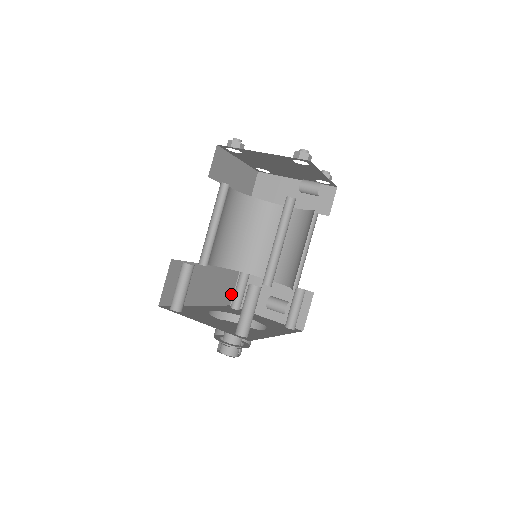
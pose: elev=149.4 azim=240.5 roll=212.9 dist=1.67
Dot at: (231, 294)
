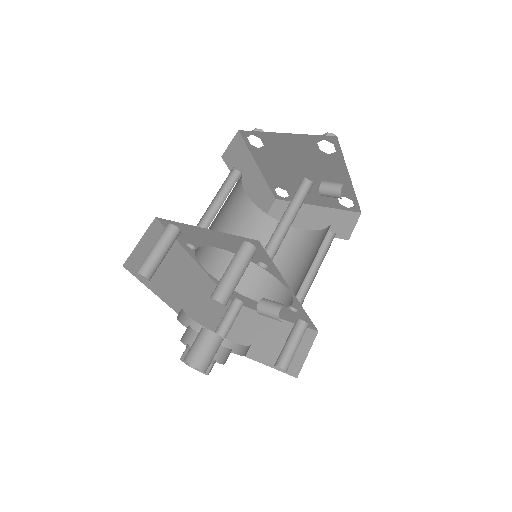
Dot at: (215, 328)
